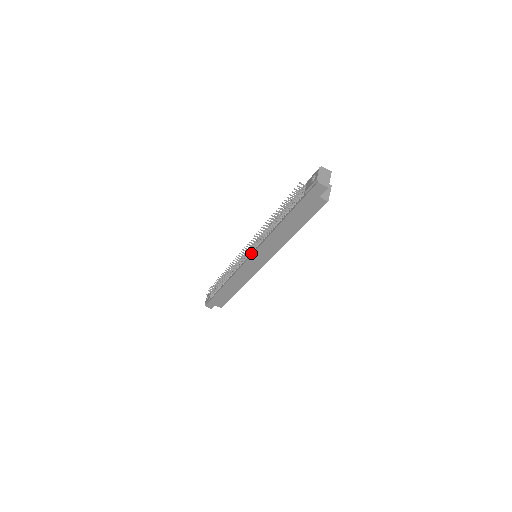
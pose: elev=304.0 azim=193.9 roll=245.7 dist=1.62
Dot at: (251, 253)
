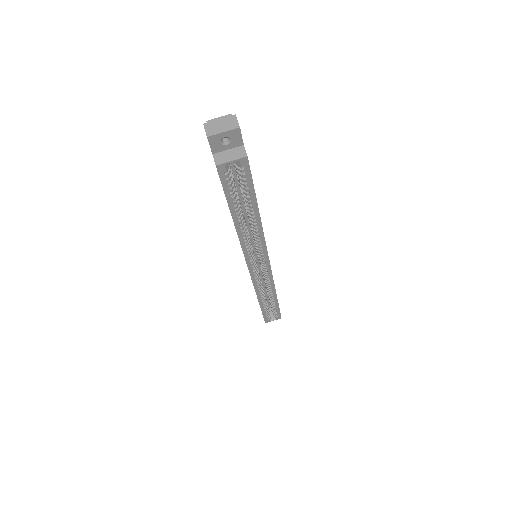
Dot at: occluded
